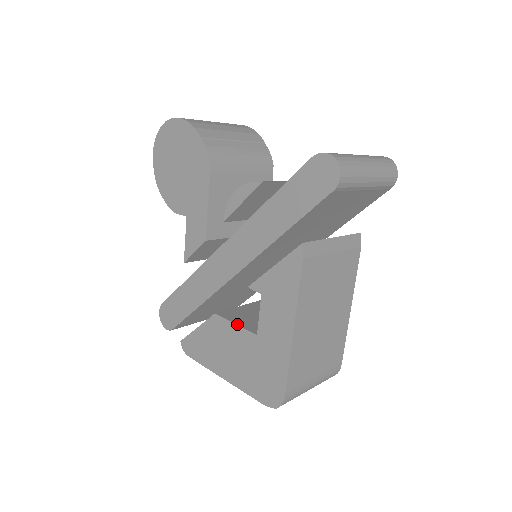
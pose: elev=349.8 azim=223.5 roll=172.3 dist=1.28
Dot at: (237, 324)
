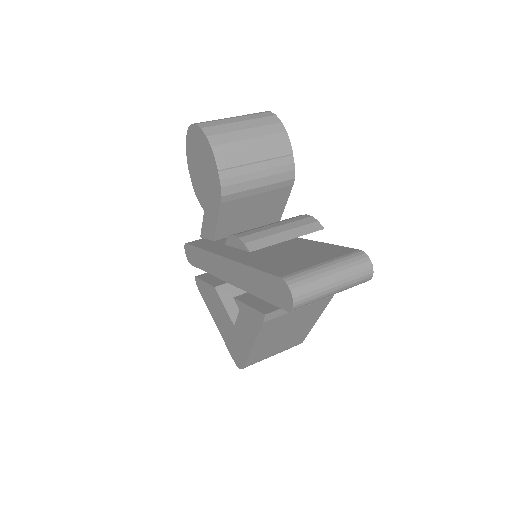
Dot at: (225, 307)
